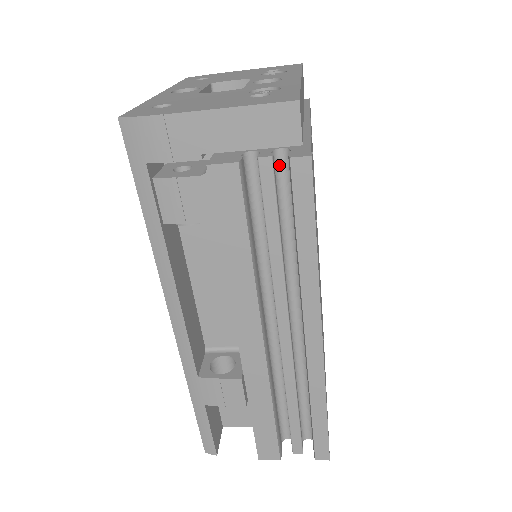
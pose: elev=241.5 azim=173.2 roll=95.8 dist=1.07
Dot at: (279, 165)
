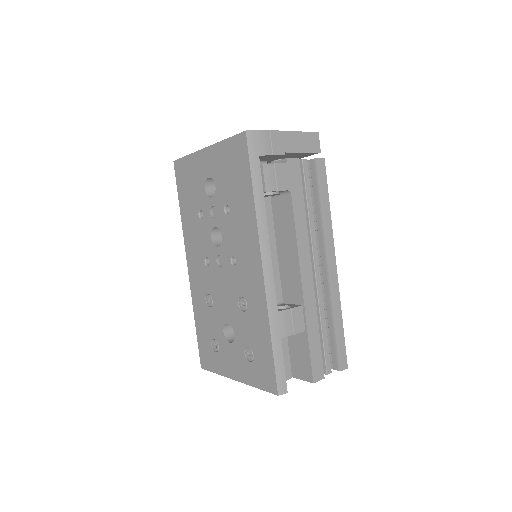
Dot at: occluded
